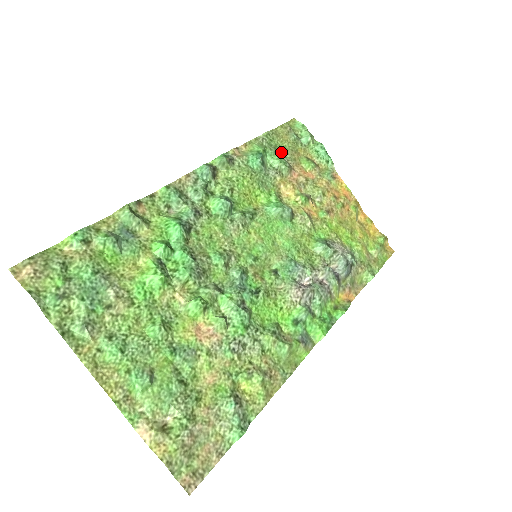
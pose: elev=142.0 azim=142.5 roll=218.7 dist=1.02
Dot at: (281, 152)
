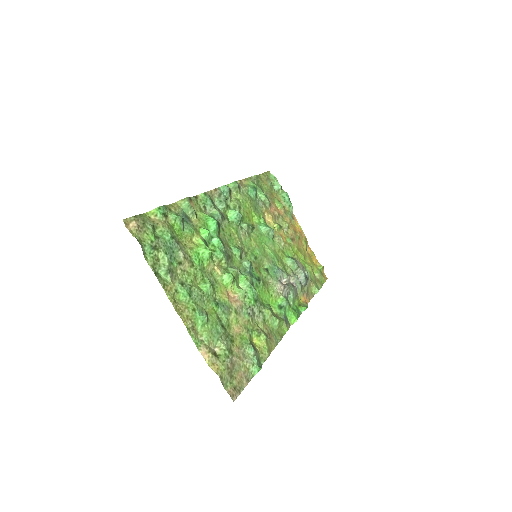
Dot at: (264, 191)
